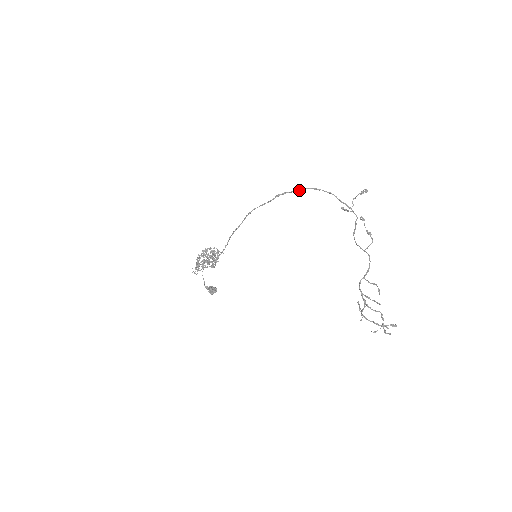
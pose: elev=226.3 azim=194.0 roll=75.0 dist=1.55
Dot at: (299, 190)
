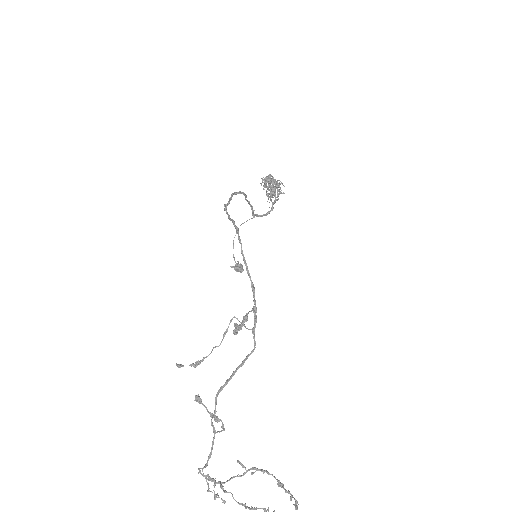
Dot at: (230, 219)
